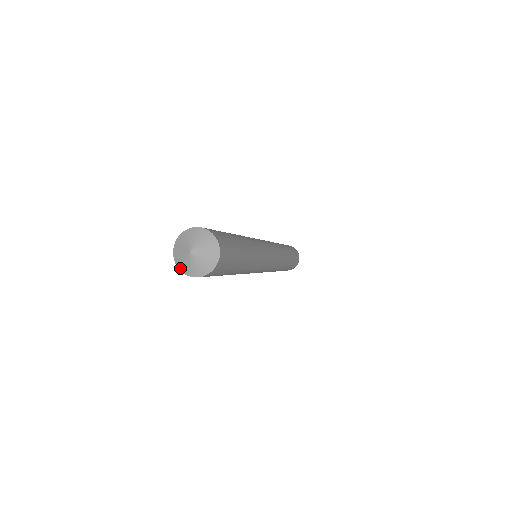
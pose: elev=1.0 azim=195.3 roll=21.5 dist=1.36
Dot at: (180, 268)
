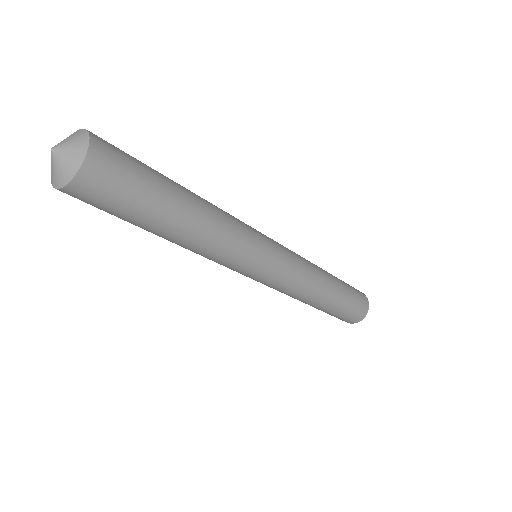
Dot at: occluded
